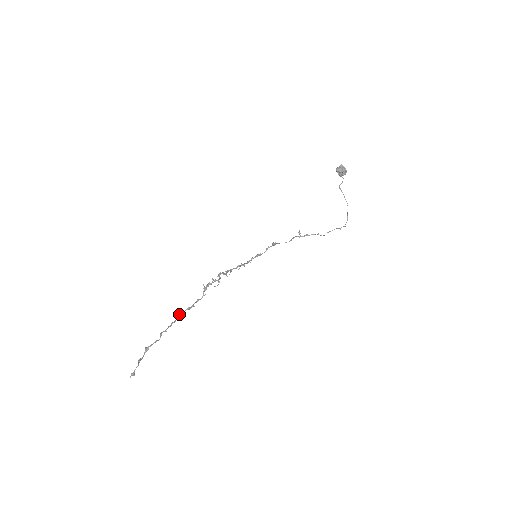
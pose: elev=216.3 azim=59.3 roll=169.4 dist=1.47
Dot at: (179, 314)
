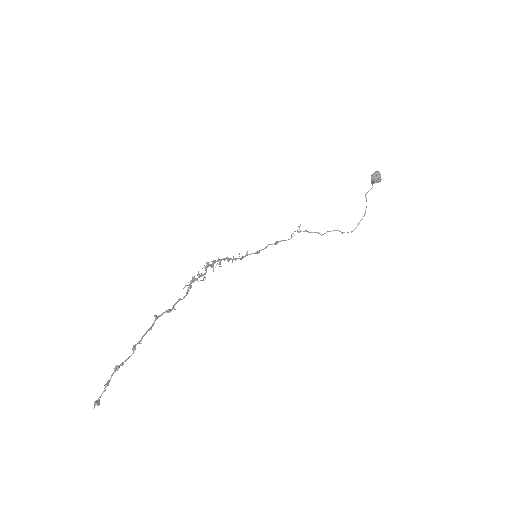
Dot at: (156, 318)
